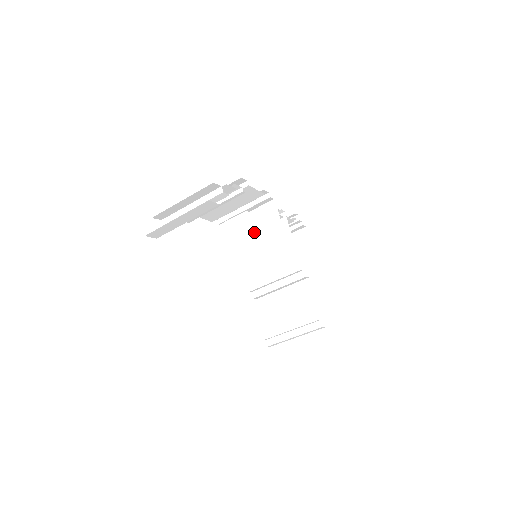
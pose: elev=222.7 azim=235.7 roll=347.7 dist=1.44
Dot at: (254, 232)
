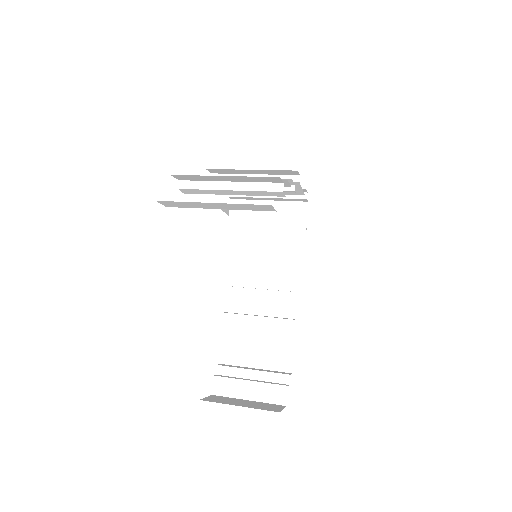
Dot at: occluded
